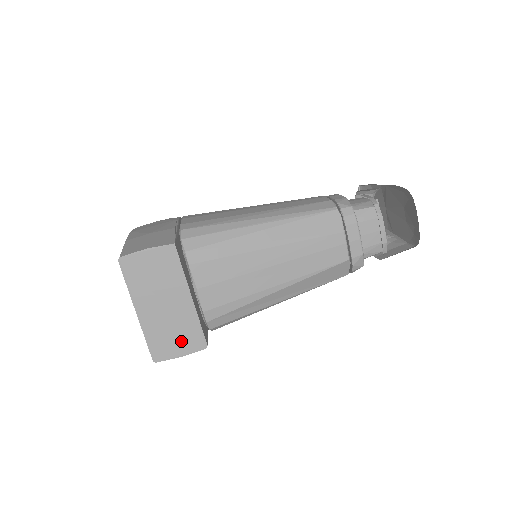
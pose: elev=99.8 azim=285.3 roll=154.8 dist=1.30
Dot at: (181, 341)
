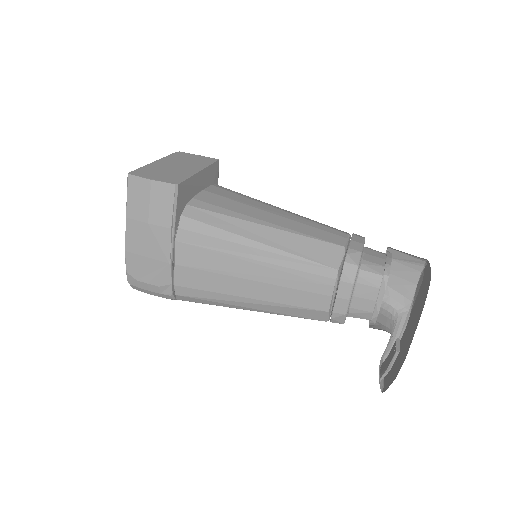
Dot at: (163, 176)
